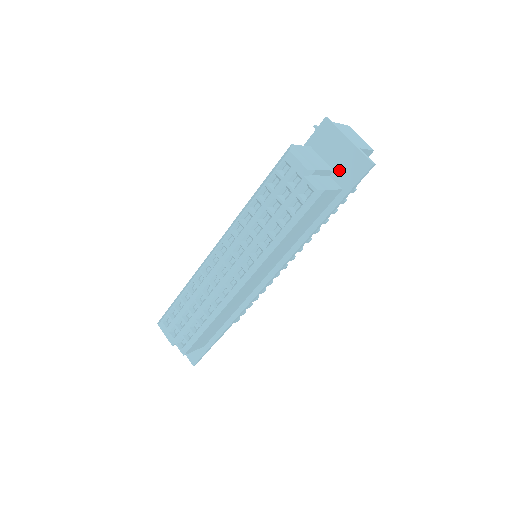
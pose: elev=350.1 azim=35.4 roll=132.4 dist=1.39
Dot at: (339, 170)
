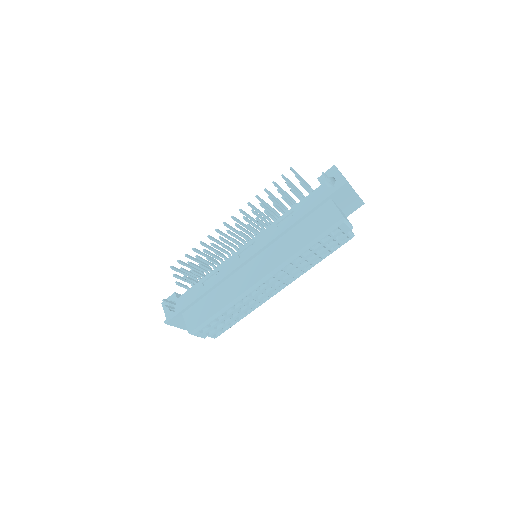
Dot at: (344, 209)
